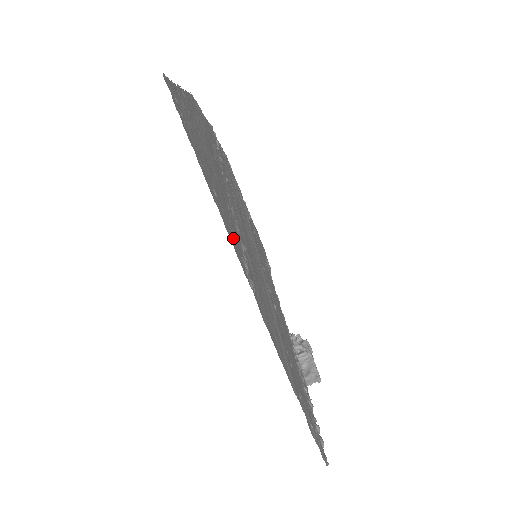
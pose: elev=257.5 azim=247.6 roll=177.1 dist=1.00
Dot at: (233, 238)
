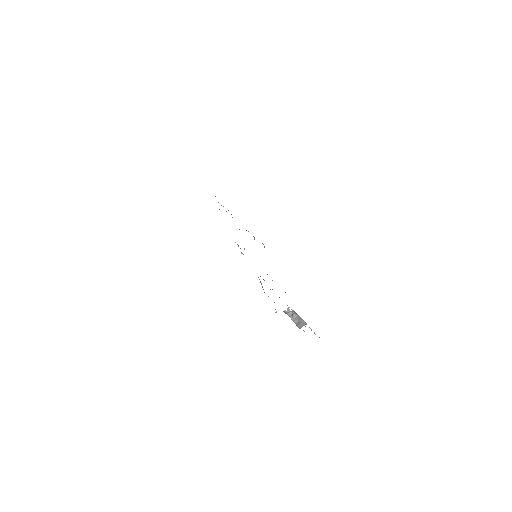
Dot at: occluded
